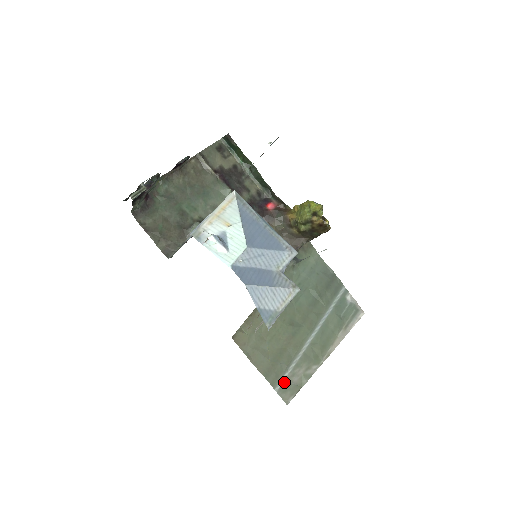
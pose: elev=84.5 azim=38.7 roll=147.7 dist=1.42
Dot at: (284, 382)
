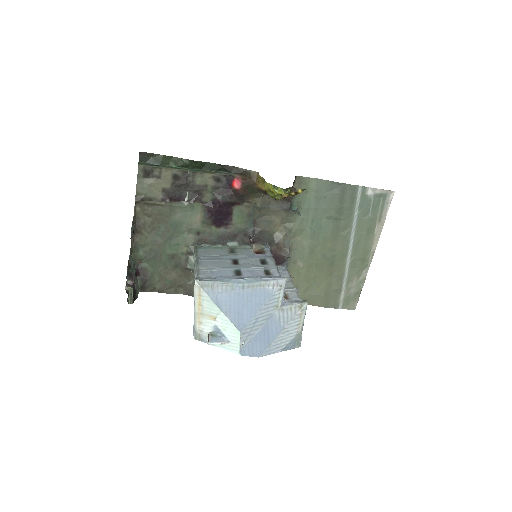
Dot at: (344, 299)
